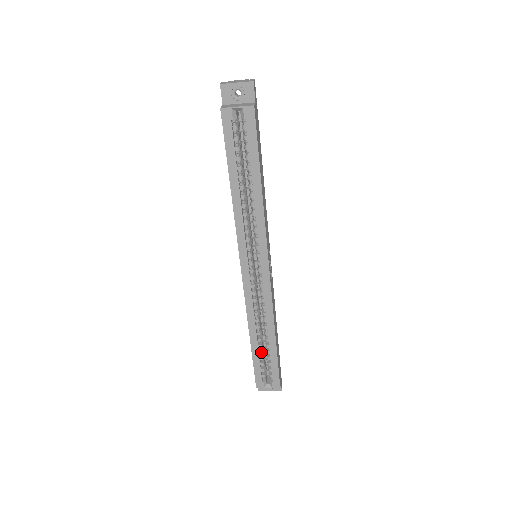
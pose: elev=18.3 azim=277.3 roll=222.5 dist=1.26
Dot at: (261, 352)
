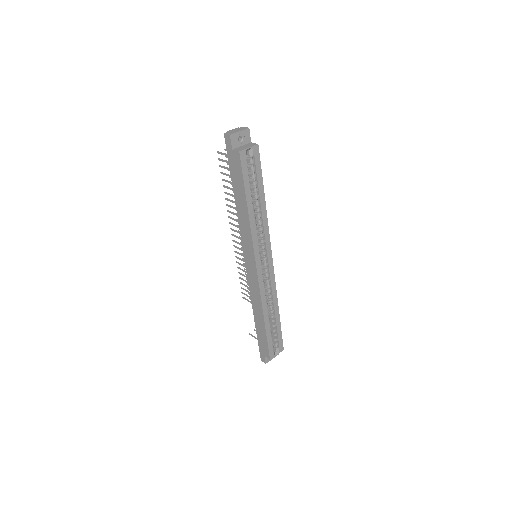
Dot at: (270, 328)
